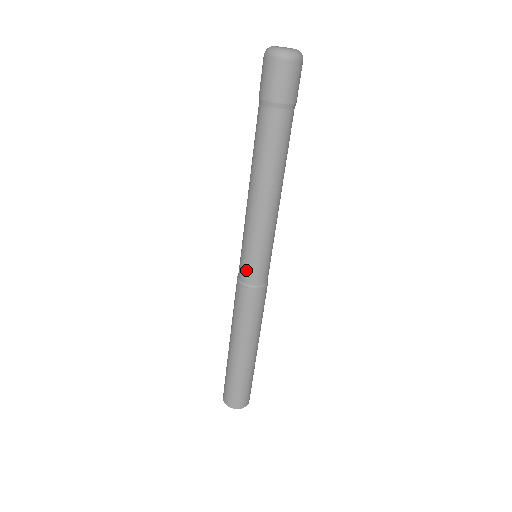
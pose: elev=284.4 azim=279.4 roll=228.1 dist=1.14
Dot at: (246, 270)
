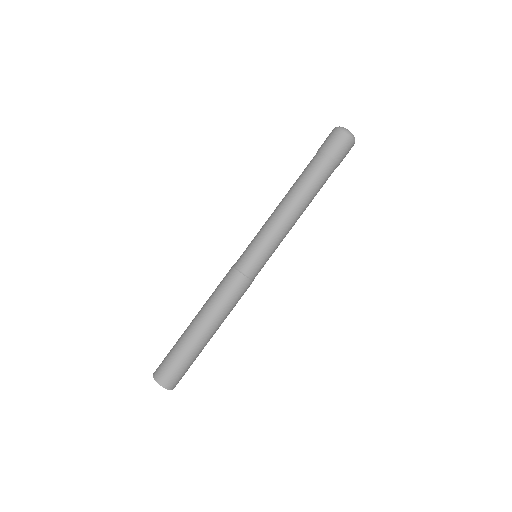
Dot at: (242, 255)
